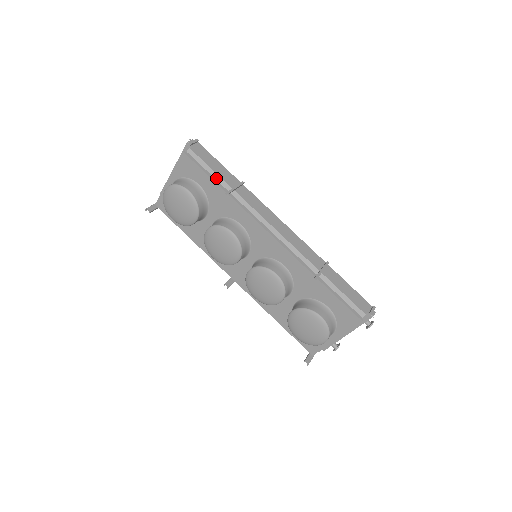
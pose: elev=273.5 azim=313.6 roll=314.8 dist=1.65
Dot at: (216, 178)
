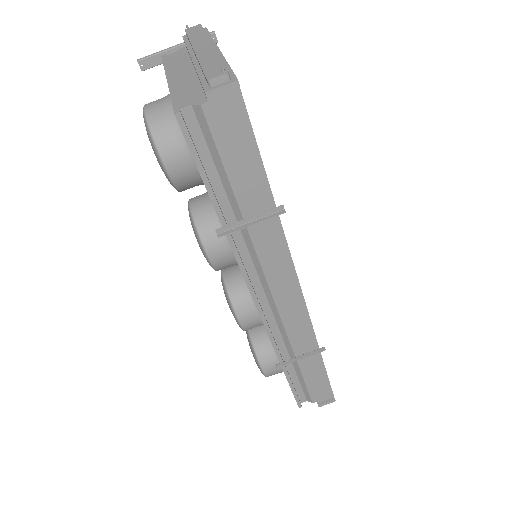
Dot at: (225, 186)
